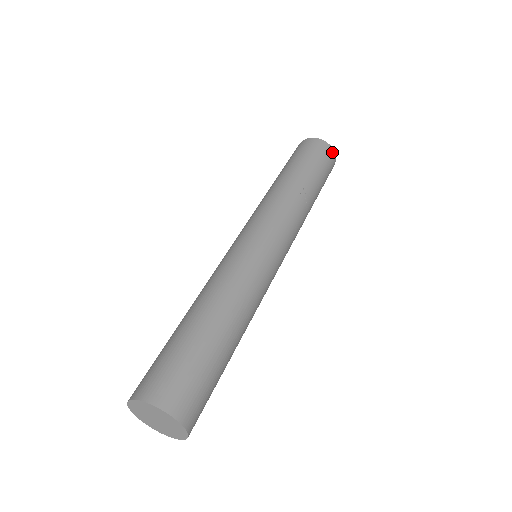
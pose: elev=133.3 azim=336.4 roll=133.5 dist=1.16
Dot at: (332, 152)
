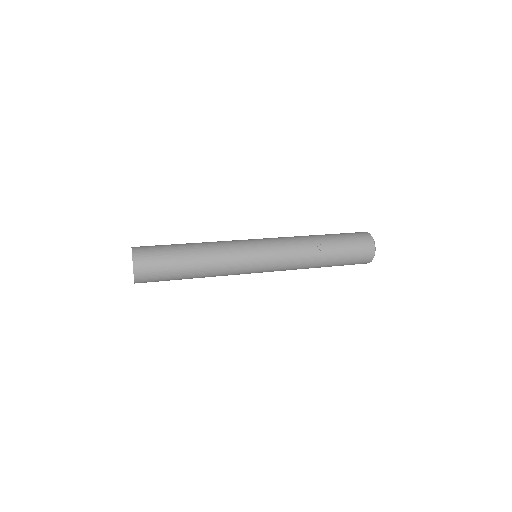
Dot at: (372, 246)
